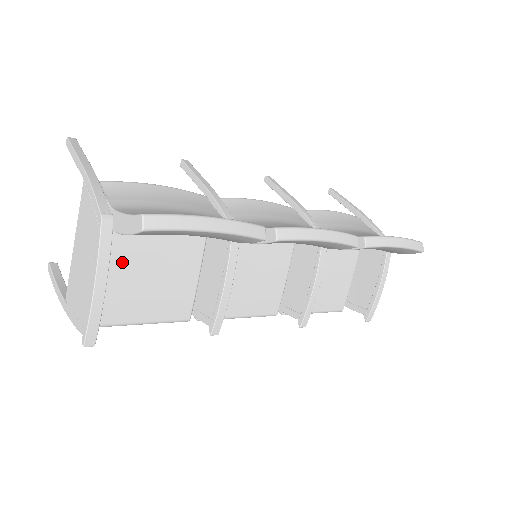
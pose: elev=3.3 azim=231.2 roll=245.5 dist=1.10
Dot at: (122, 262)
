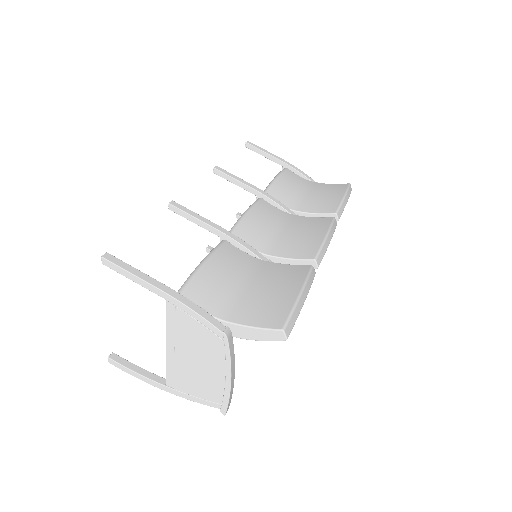
Dot at: occluded
